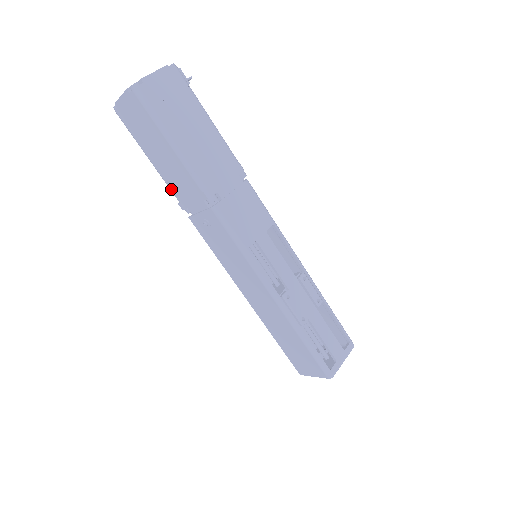
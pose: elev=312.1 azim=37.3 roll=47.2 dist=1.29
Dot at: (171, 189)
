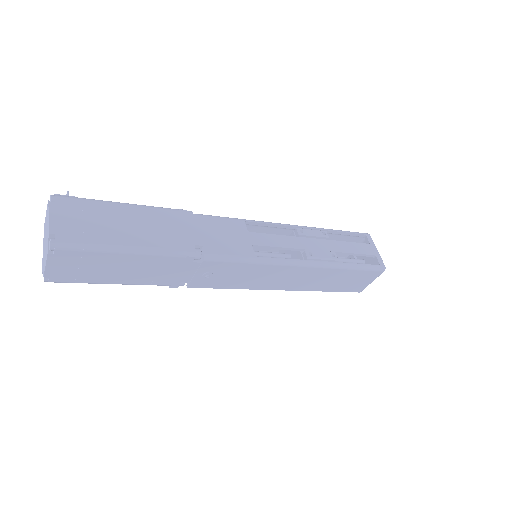
Dot at: (154, 284)
